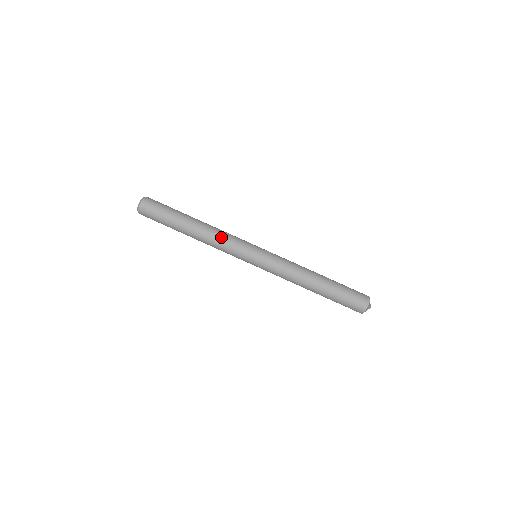
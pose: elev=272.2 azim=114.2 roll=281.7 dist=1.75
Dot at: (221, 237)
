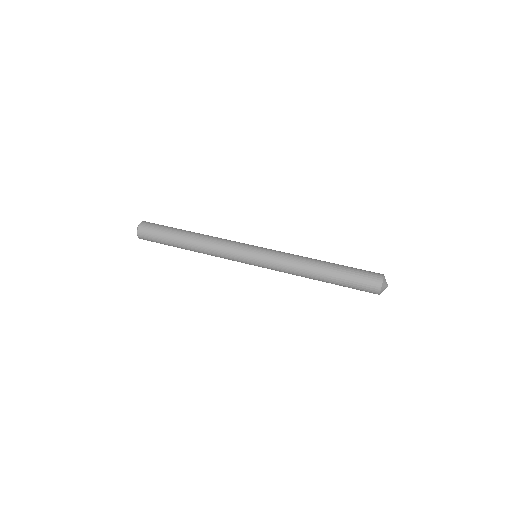
Dot at: occluded
